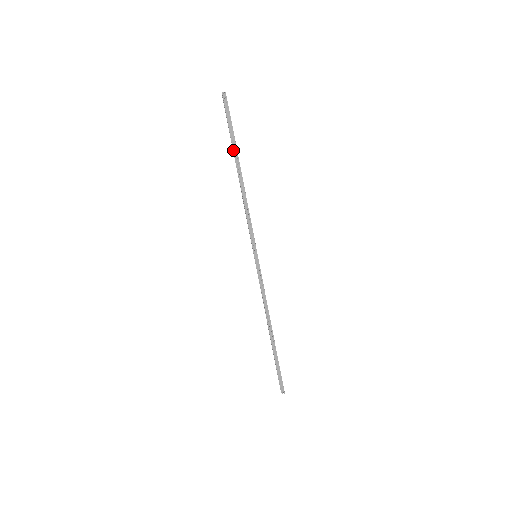
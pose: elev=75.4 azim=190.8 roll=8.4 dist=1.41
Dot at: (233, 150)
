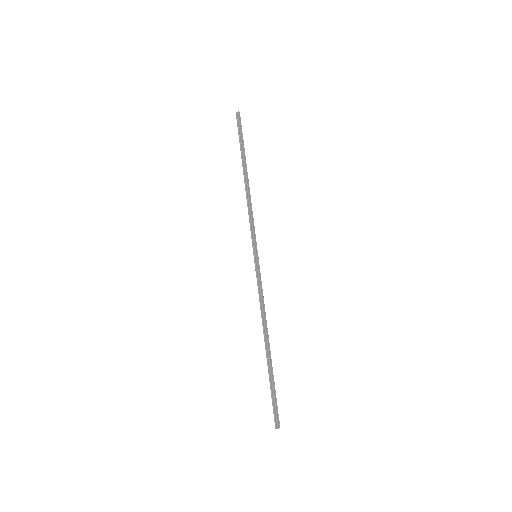
Dot at: (241, 158)
